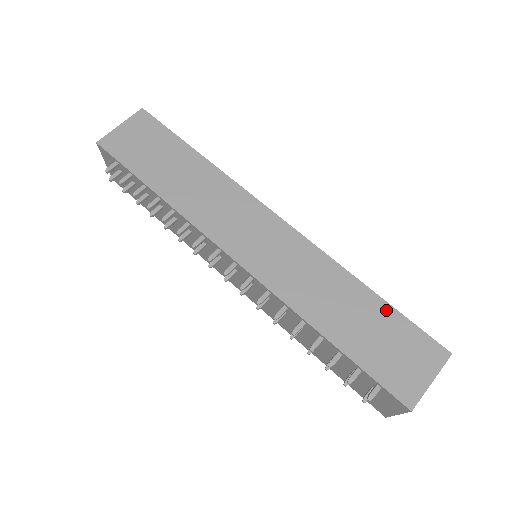
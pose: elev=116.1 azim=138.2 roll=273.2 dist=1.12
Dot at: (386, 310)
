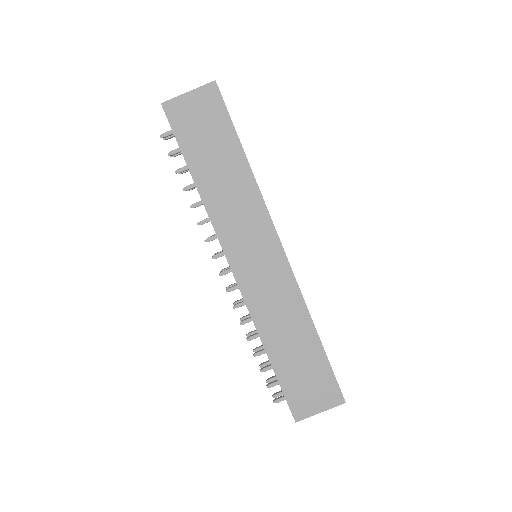
Dot at: (320, 355)
